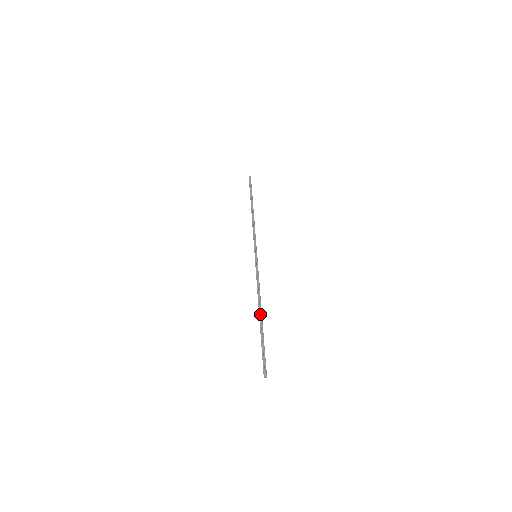
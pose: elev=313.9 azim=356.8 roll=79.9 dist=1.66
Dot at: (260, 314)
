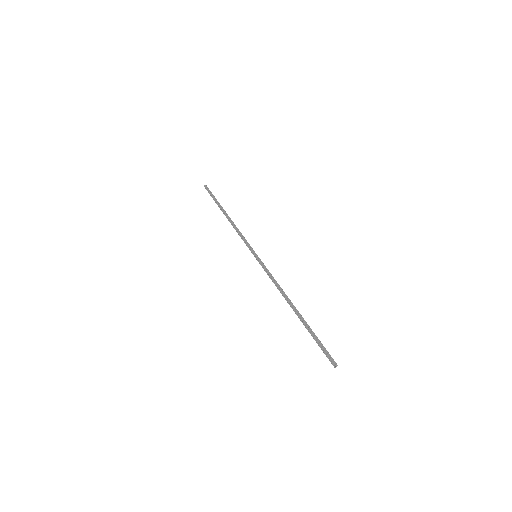
Dot at: (295, 308)
